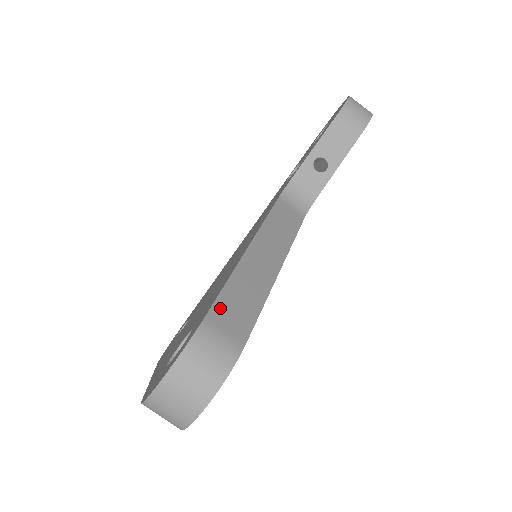
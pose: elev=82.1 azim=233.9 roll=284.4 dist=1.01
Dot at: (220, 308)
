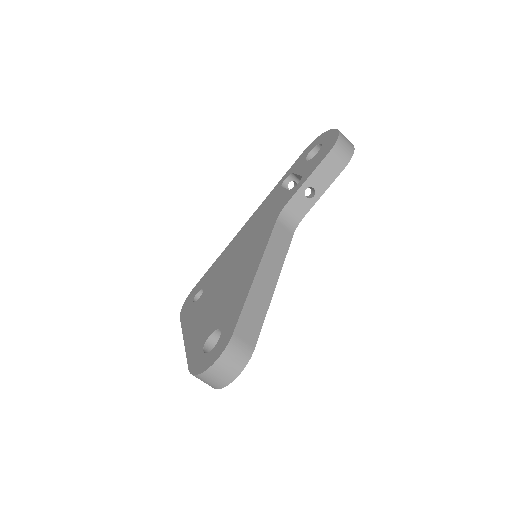
Dot at: (241, 325)
